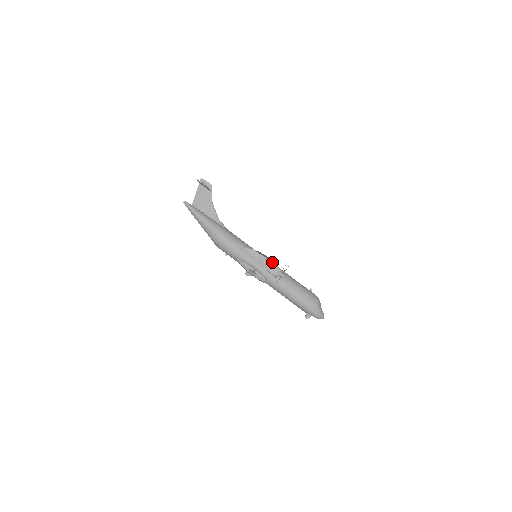
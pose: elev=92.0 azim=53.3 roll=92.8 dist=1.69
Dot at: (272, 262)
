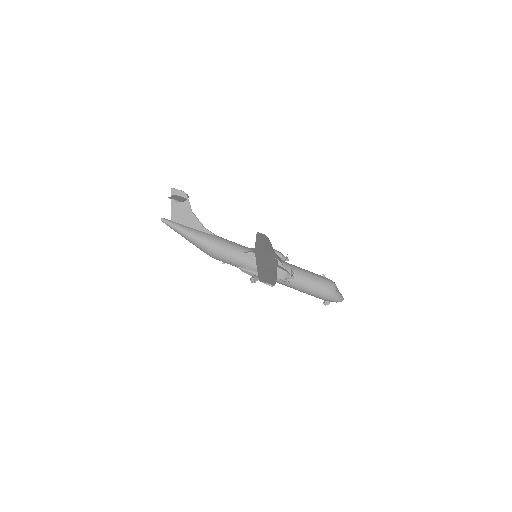
Dot at: (276, 269)
